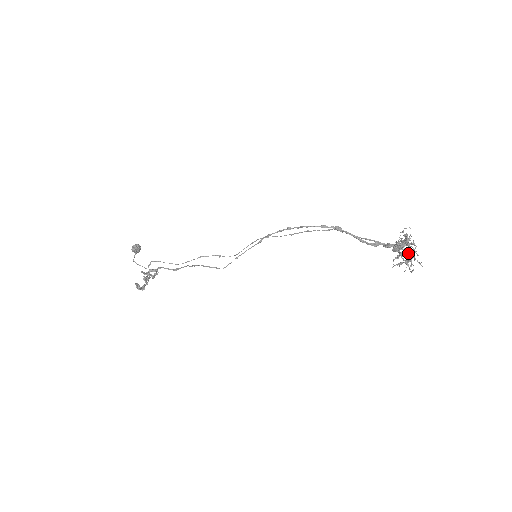
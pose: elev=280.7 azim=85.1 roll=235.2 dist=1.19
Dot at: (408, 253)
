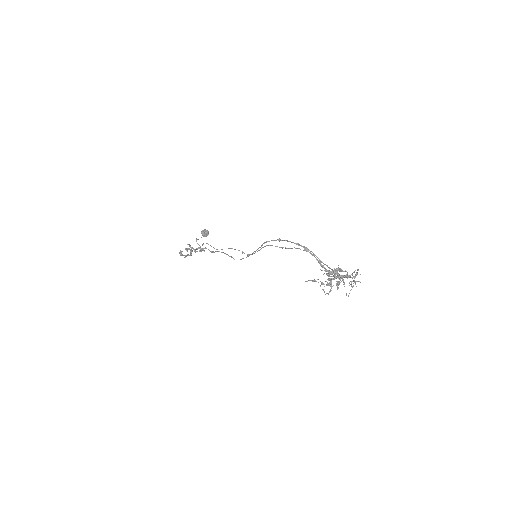
Dot at: (338, 282)
